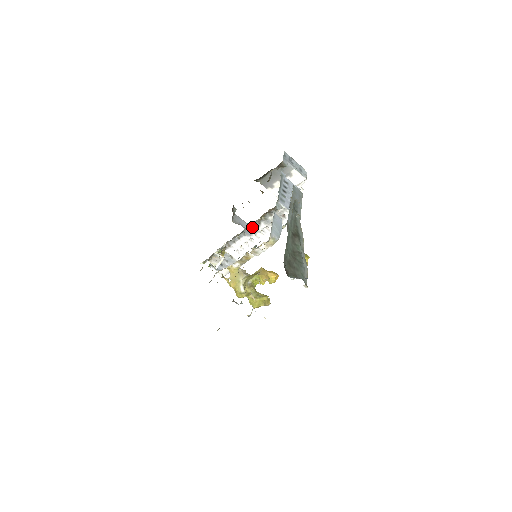
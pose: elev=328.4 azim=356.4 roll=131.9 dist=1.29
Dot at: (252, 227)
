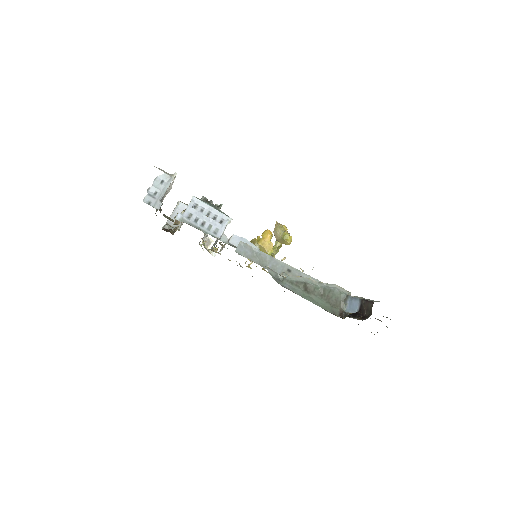
Dot at: occluded
